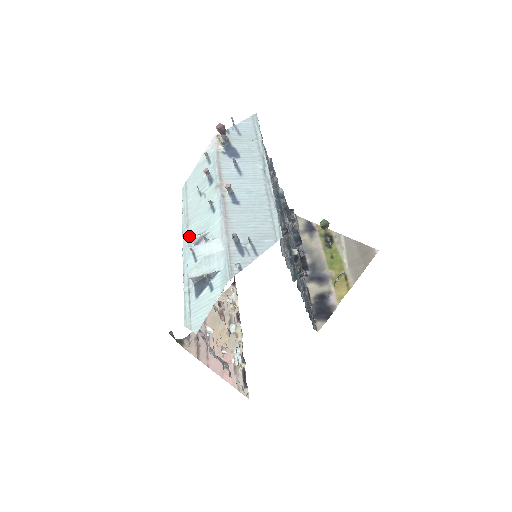
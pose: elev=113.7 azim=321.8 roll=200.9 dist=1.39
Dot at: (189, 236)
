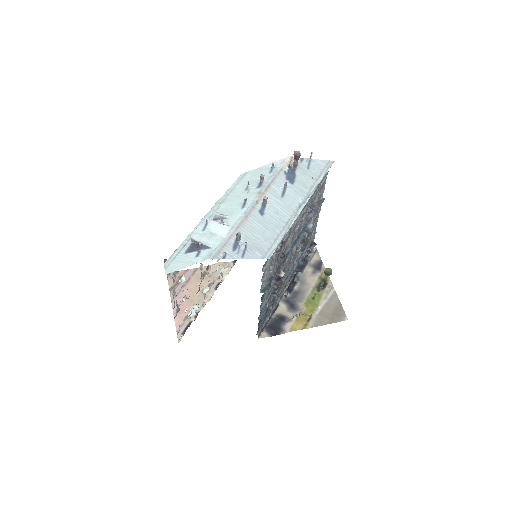
Dot at: (216, 210)
